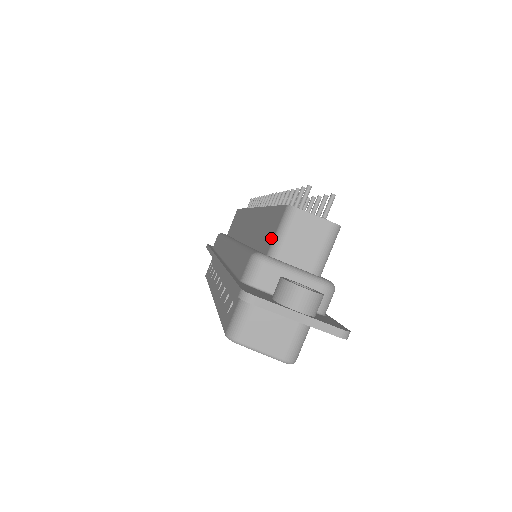
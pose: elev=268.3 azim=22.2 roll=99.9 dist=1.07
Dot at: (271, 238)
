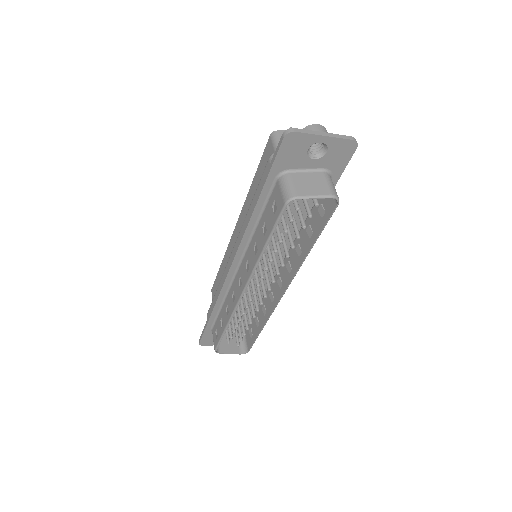
Dot at: occluded
